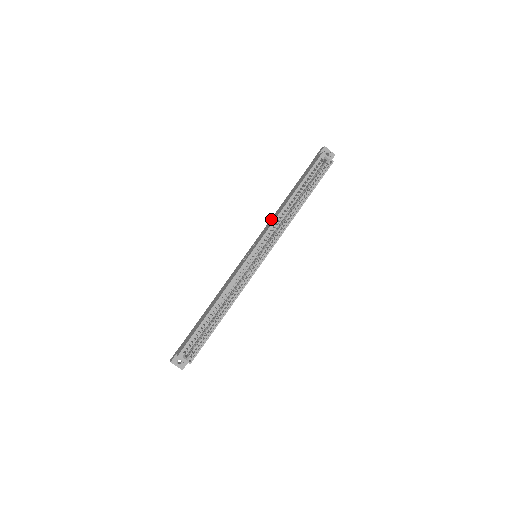
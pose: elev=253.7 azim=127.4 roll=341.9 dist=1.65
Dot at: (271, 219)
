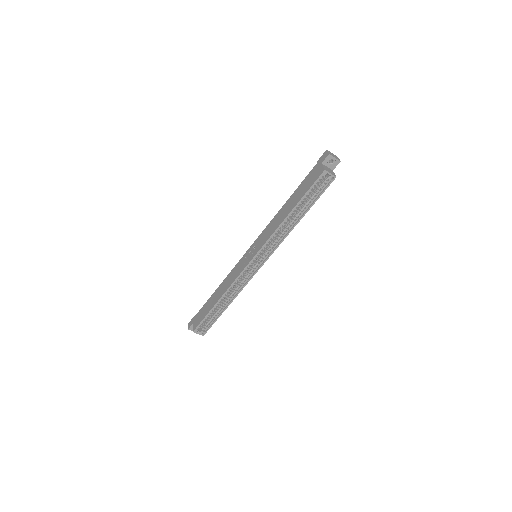
Dot at: (270, 223)
